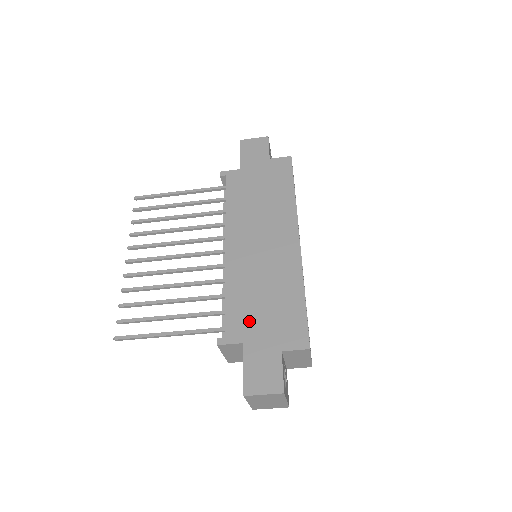
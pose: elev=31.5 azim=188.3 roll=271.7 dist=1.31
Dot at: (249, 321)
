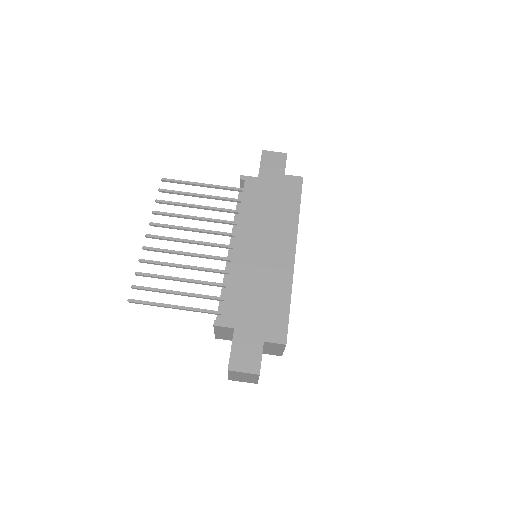
Dot at: (242, 311)
